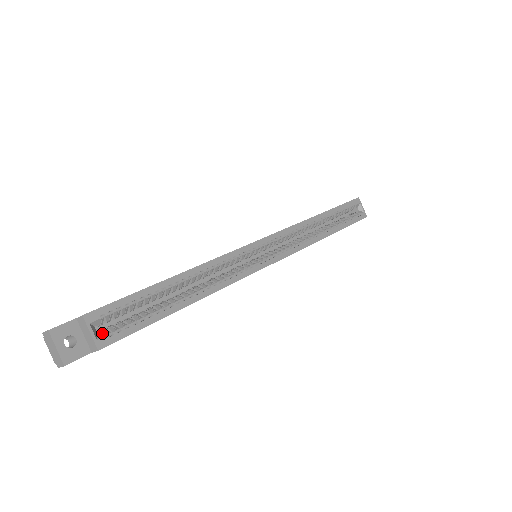
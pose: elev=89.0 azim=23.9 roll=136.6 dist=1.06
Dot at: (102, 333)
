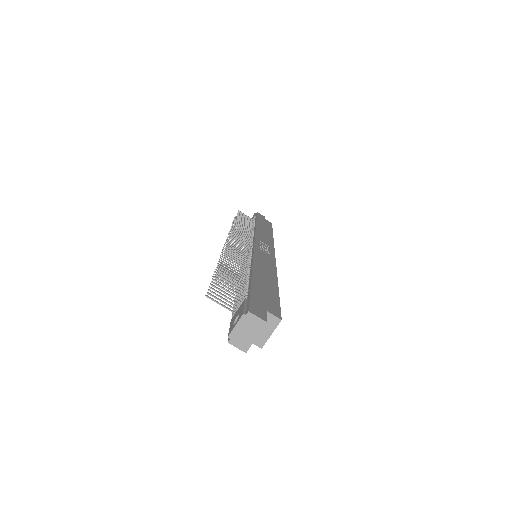
Dot at: occluded
